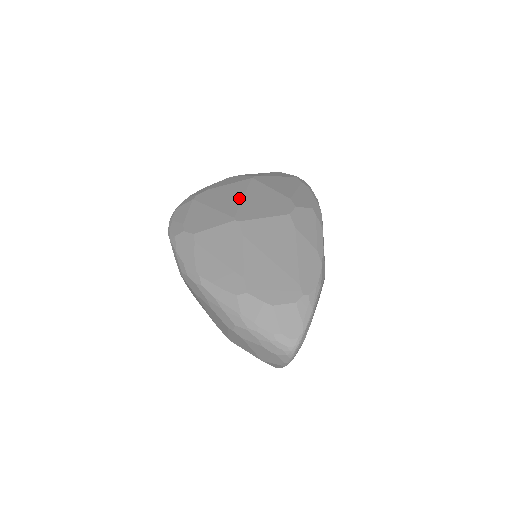
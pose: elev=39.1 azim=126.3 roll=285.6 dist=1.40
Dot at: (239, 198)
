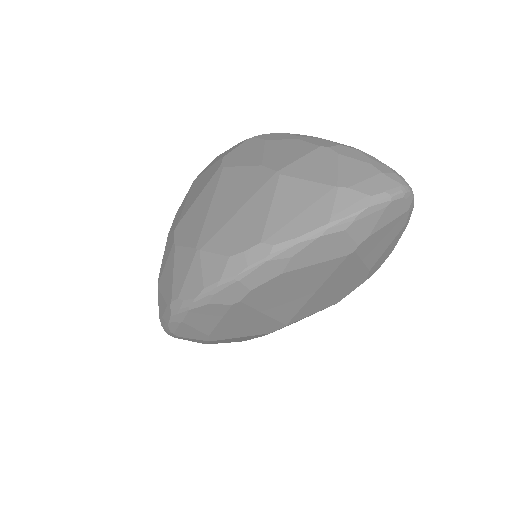
Dot at: occluded
